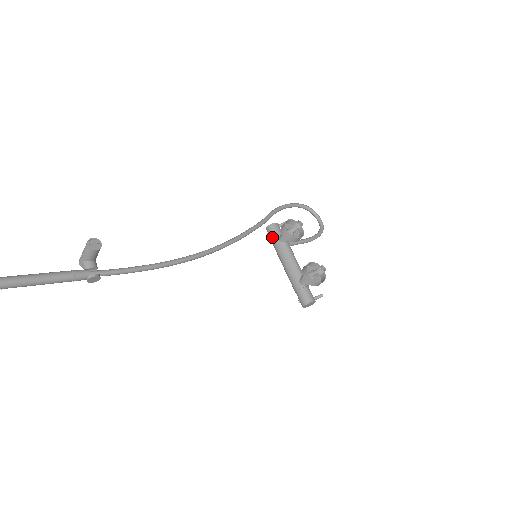
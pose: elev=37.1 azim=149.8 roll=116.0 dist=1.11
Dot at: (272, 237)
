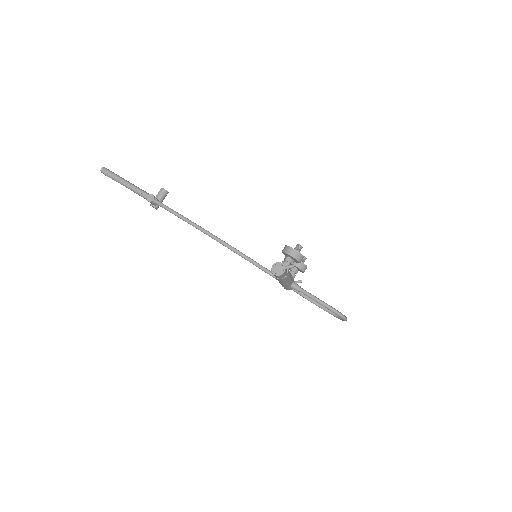
Dot at: occluded
